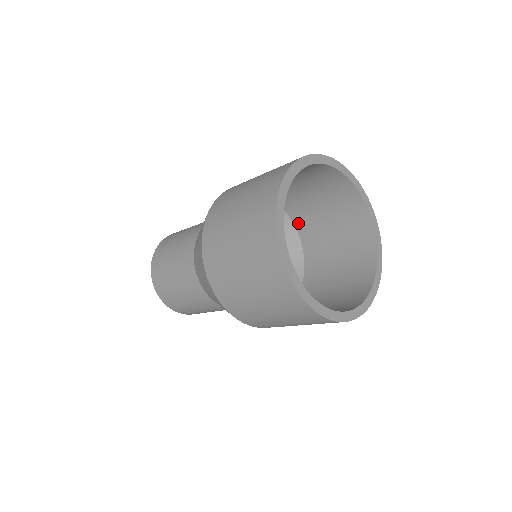
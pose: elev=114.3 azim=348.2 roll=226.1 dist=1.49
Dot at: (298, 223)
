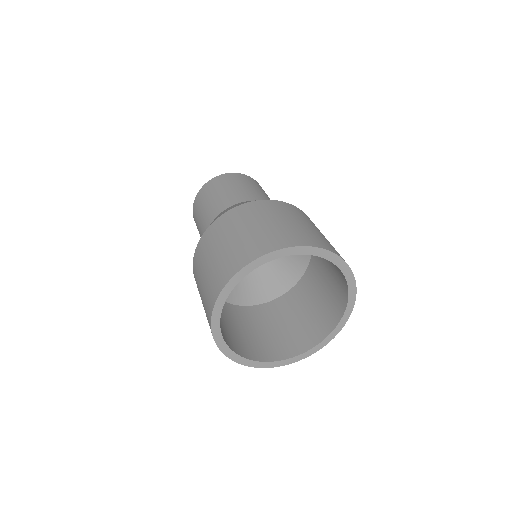
Dot at: occluded
